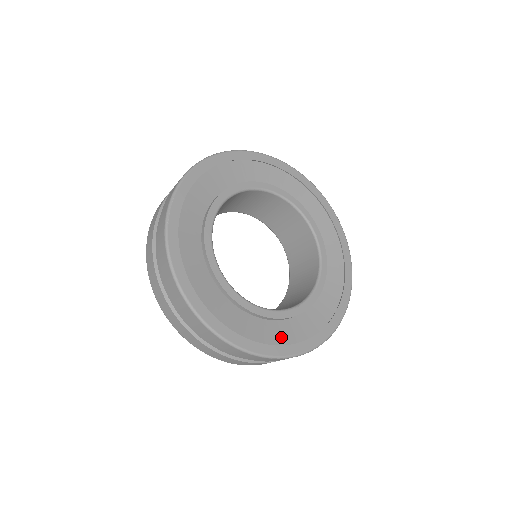
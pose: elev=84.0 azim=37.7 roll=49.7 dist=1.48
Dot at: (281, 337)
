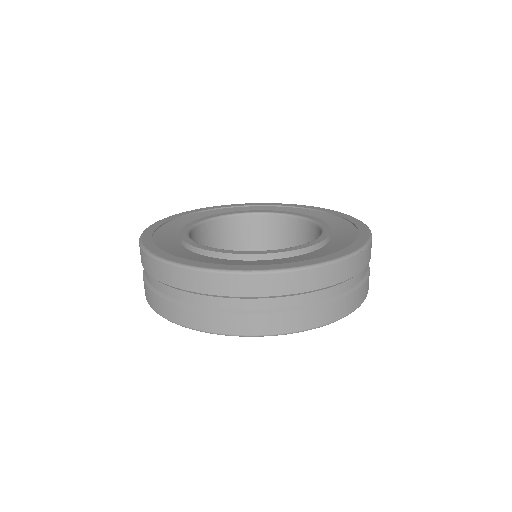
Dot at: (339, 248)
